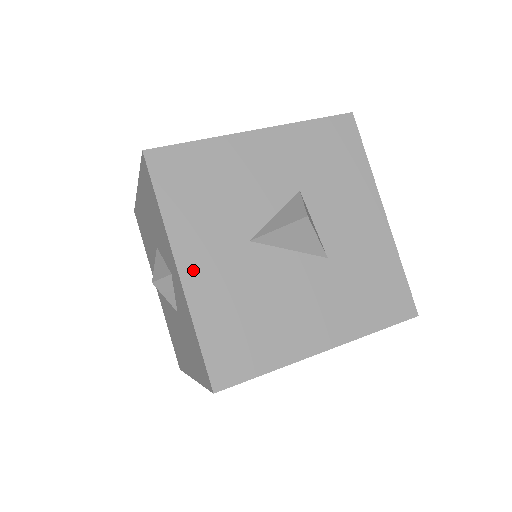
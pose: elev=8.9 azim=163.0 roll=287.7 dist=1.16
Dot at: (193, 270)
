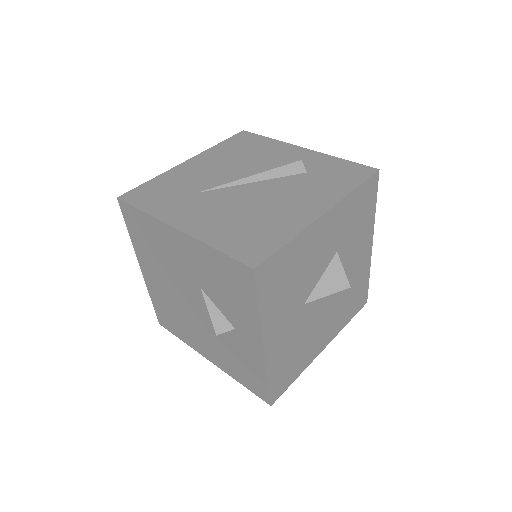
Dot at: (272, 342)
